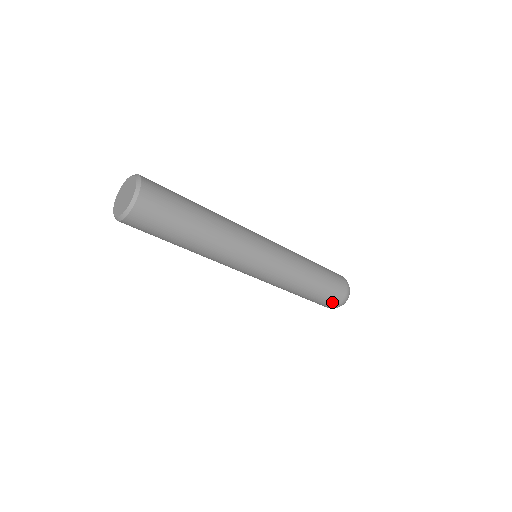
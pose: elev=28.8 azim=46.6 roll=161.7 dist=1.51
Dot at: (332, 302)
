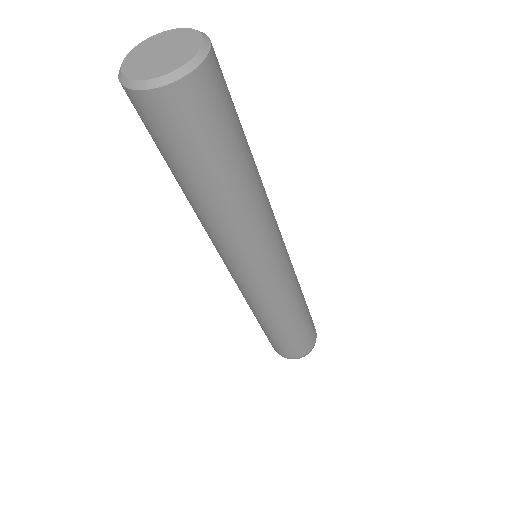
Dot at: (279, 350)
